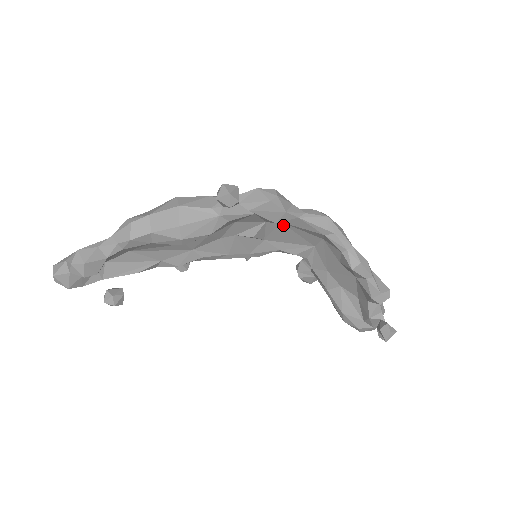
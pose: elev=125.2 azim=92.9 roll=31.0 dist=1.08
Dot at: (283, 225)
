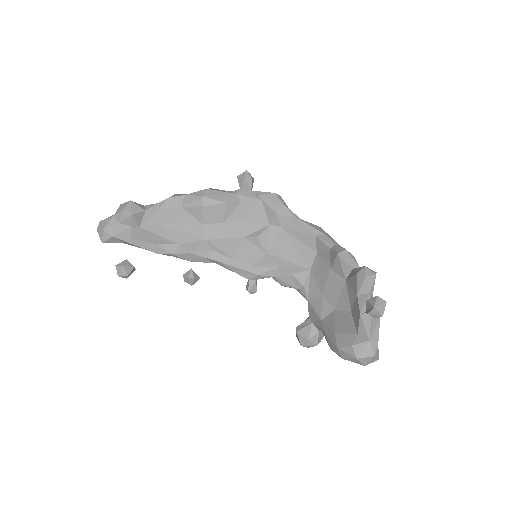
Dot at: (283, 233)
